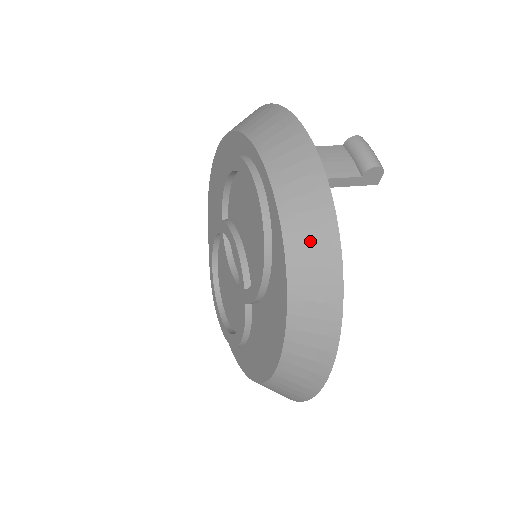
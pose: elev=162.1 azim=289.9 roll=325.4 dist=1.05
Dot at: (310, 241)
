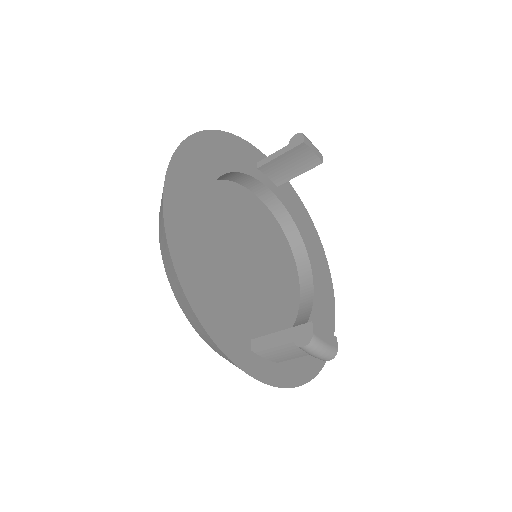
Dot at: occluded
